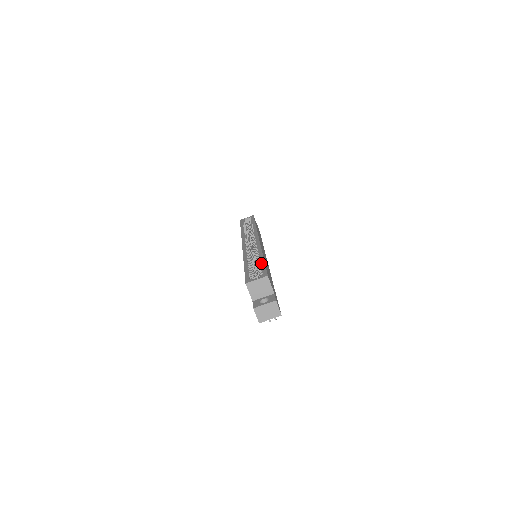
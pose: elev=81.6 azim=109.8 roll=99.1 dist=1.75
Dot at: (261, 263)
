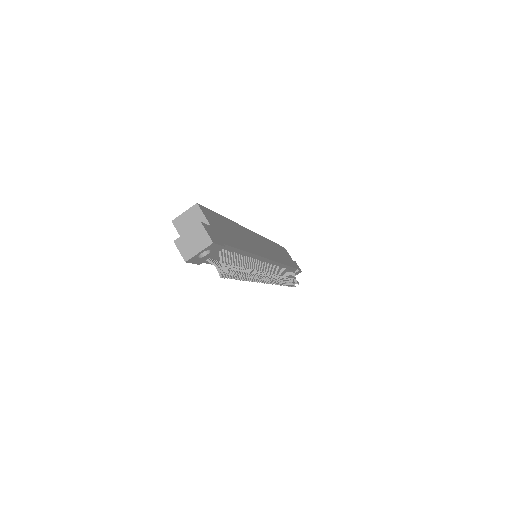
Dot at: occluded
